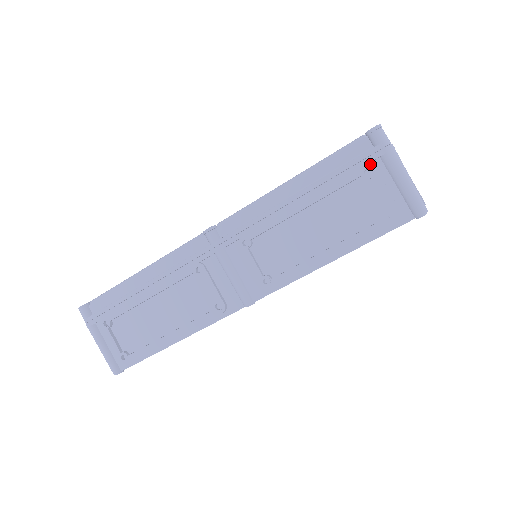
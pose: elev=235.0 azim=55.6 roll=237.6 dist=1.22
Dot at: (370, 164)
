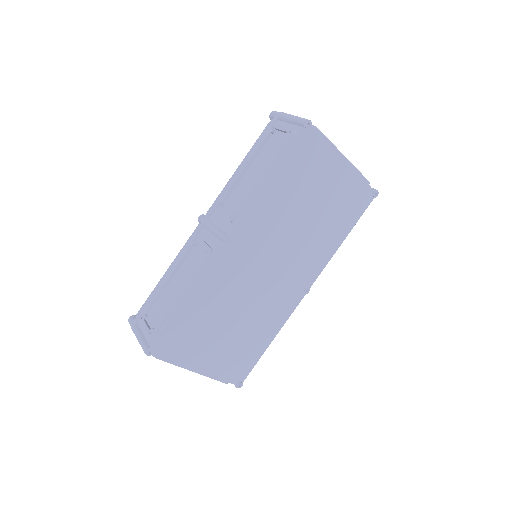
Dot at: (273, 125)
